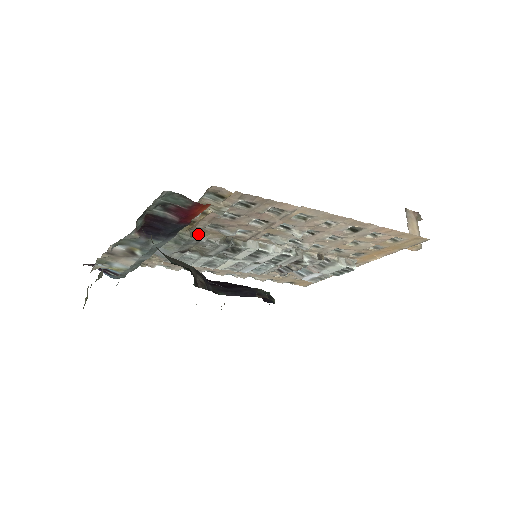
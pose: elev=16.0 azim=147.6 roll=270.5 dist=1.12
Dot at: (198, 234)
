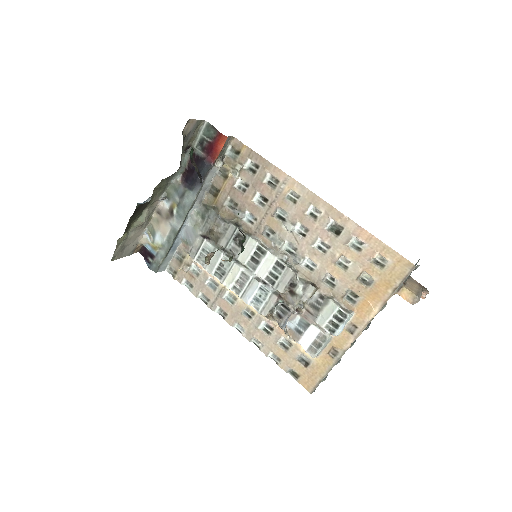
Dot at: (219, 212)
